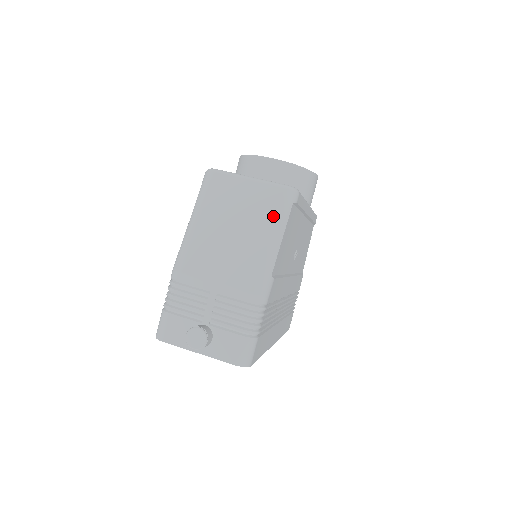
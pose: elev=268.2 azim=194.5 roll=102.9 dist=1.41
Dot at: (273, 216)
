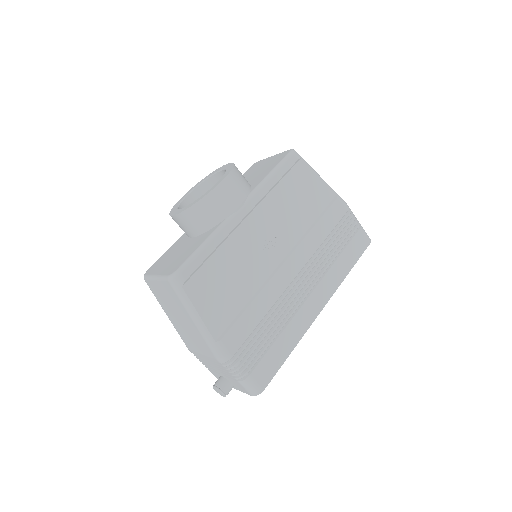
Dot at: (181, 304)
